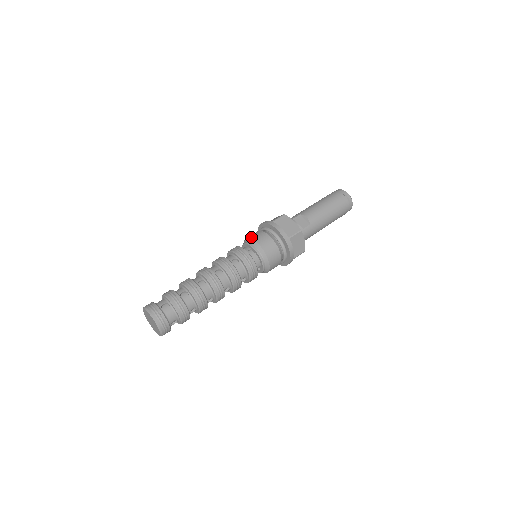
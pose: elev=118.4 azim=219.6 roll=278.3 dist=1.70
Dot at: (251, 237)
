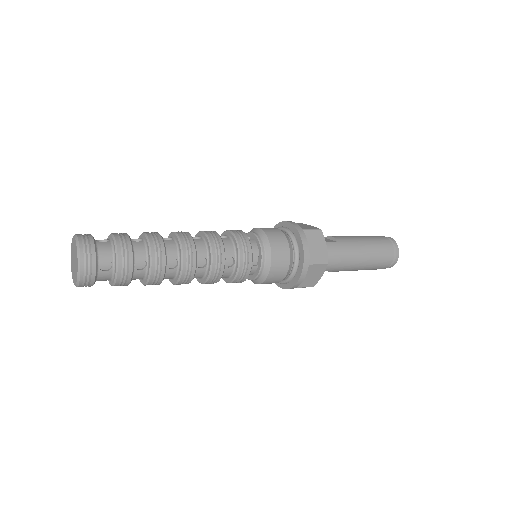
Dot at: occluded
